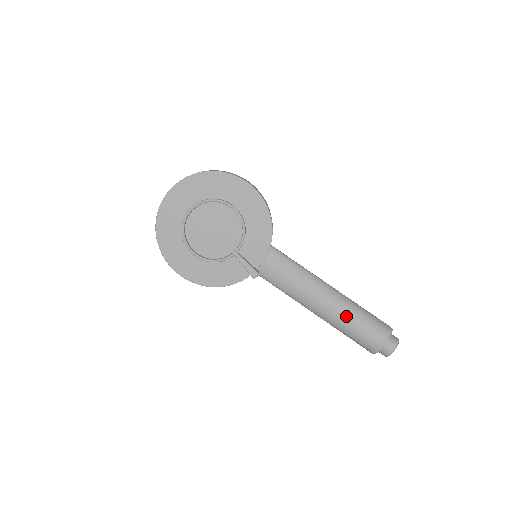
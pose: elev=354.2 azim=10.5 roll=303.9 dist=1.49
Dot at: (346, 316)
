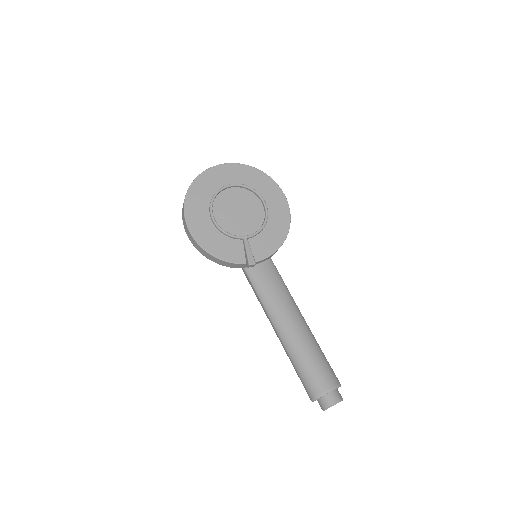
Dot at: (308, 346)
